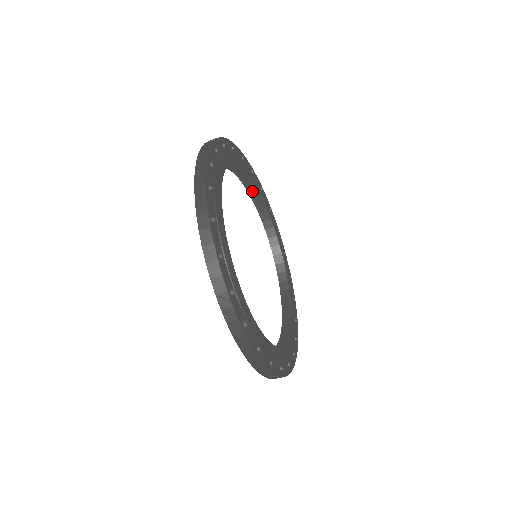
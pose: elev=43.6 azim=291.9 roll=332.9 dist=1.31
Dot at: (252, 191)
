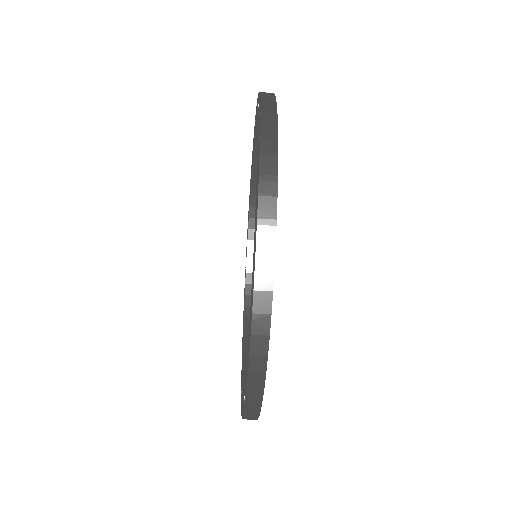
Dot at: (252, 252)
